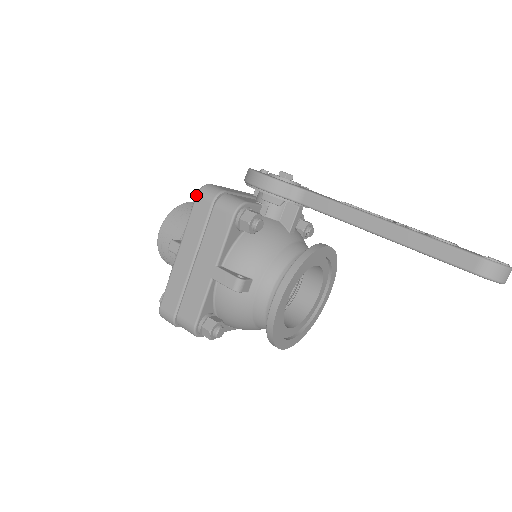
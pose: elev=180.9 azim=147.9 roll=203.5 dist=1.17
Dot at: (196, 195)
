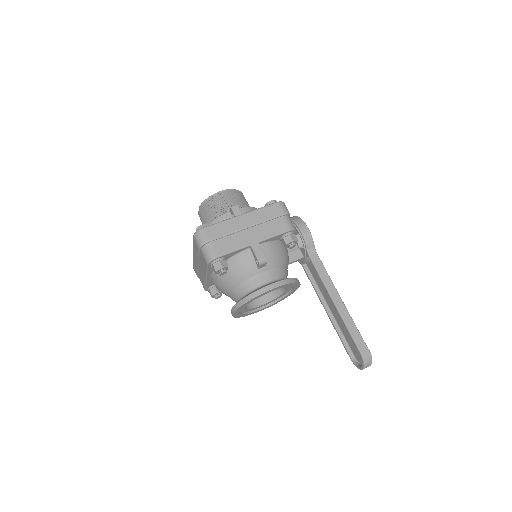
Dot at: (278, 202)
